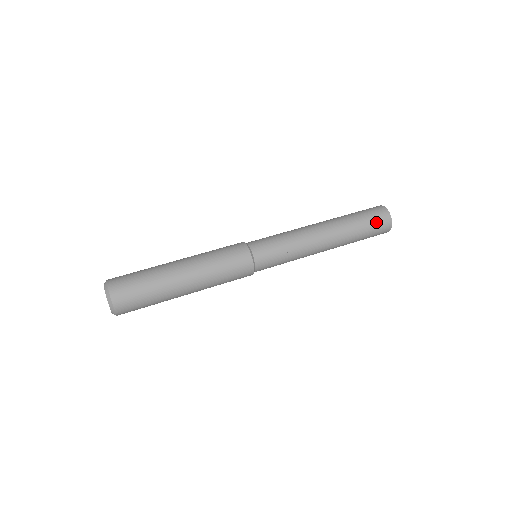
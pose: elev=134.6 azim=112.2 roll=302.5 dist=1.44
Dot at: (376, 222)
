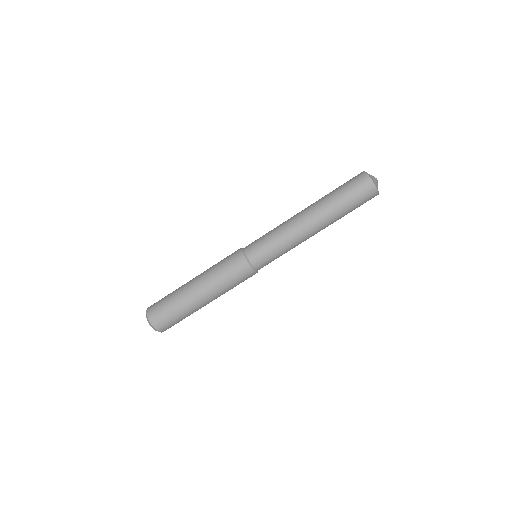
Dot at: (363, 203)
